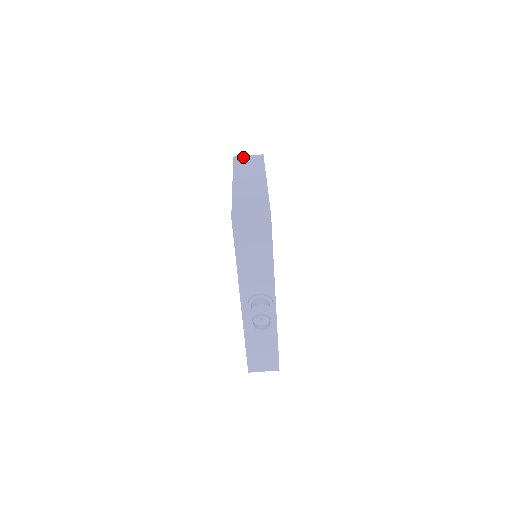
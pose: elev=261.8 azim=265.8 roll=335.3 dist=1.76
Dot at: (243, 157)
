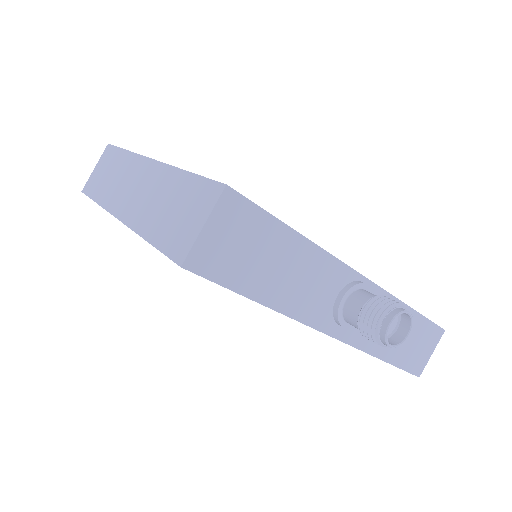
Dot at: (91, 177)
